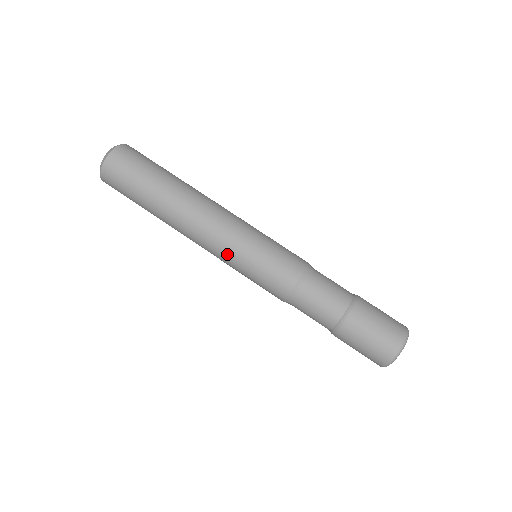
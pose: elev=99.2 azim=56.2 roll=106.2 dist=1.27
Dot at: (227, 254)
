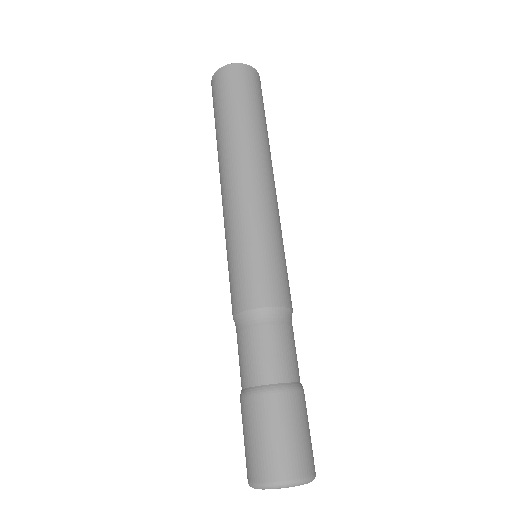
Dot at: (226, 228)
